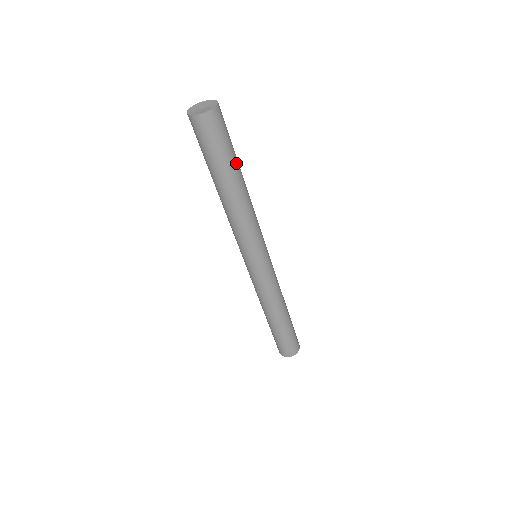
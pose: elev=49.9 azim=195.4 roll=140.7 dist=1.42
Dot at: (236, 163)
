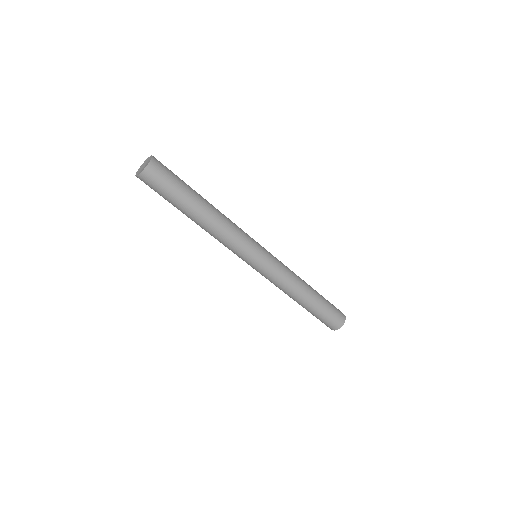
Dot at: (192, 190)
